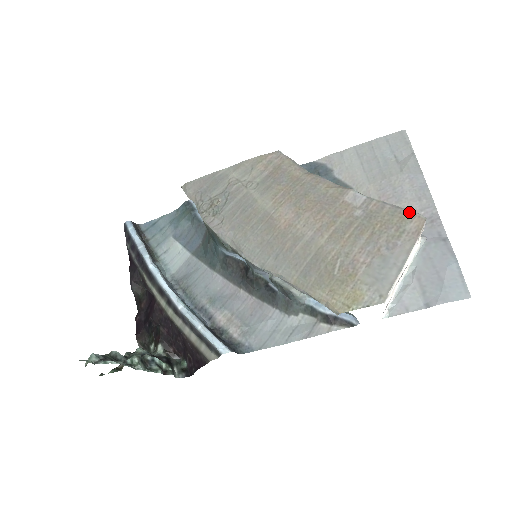
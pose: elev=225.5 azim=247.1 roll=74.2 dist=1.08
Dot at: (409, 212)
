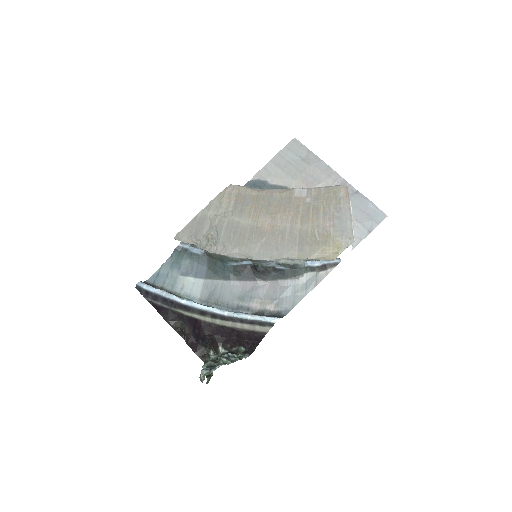
Dot at: (336, 187)
